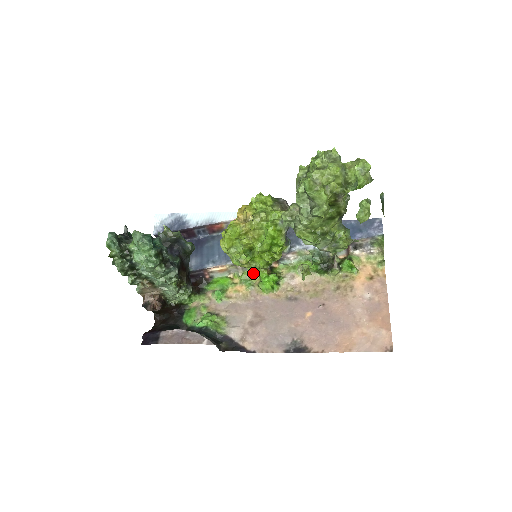
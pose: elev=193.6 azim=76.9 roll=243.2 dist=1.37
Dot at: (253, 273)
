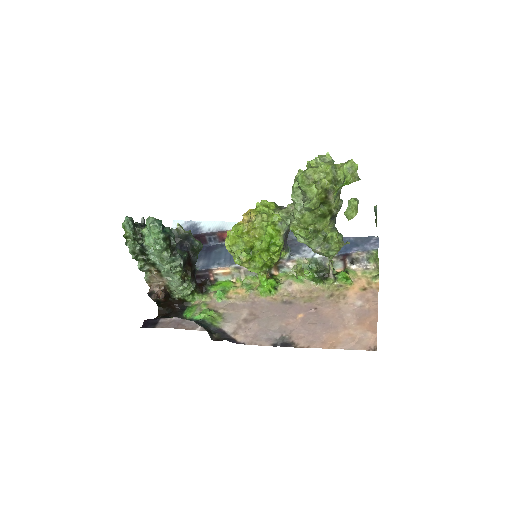
Dot at: (254, 278)
